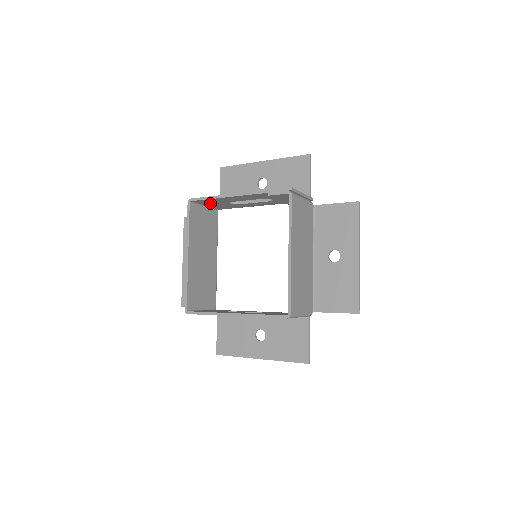
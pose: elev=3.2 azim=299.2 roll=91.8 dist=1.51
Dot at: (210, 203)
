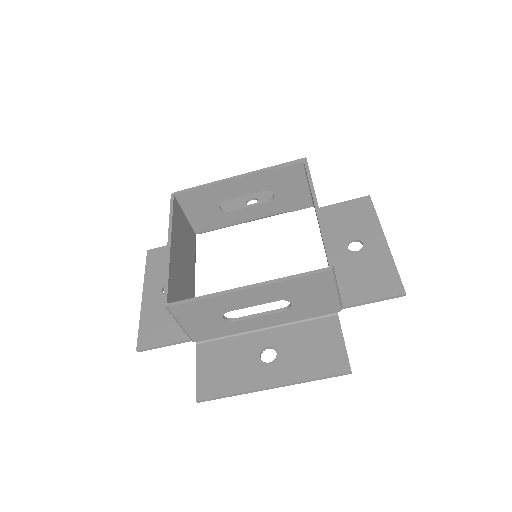
Dot at: (196, 205)
